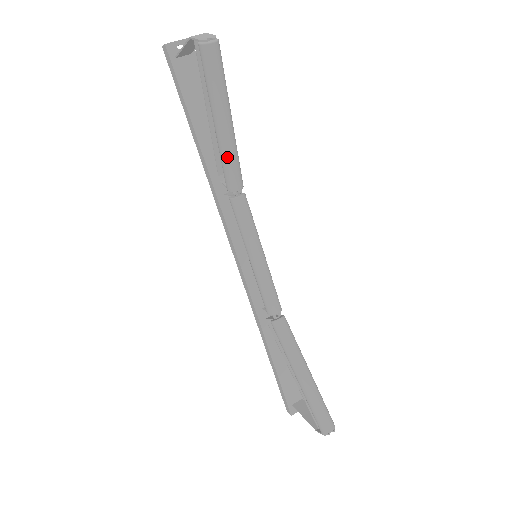
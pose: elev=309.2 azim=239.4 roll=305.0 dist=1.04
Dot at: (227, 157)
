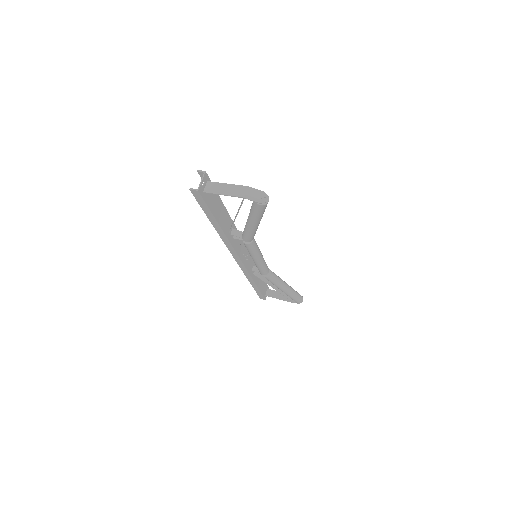
Dot at: occluded
